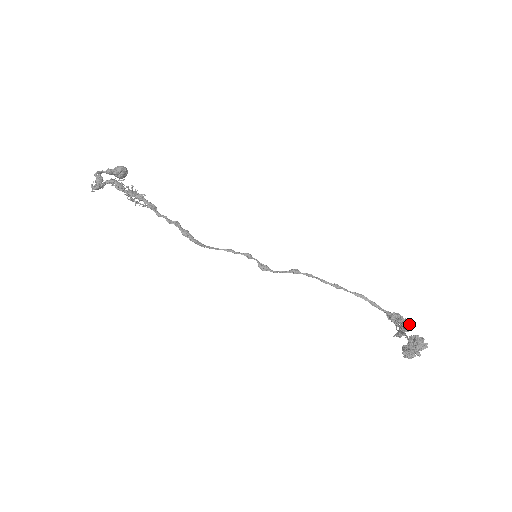
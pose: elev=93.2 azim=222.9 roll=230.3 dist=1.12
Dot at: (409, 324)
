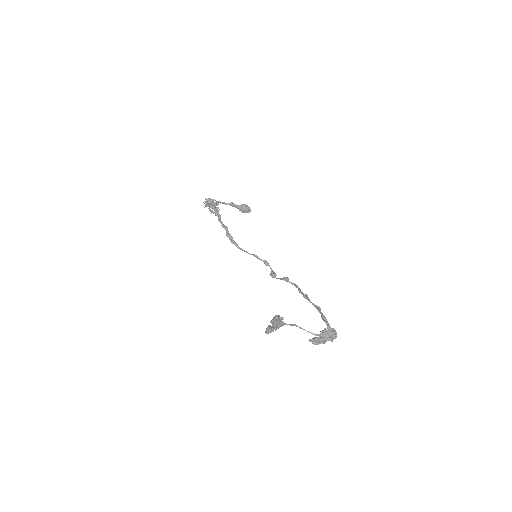
Dot at: (323, 332)
